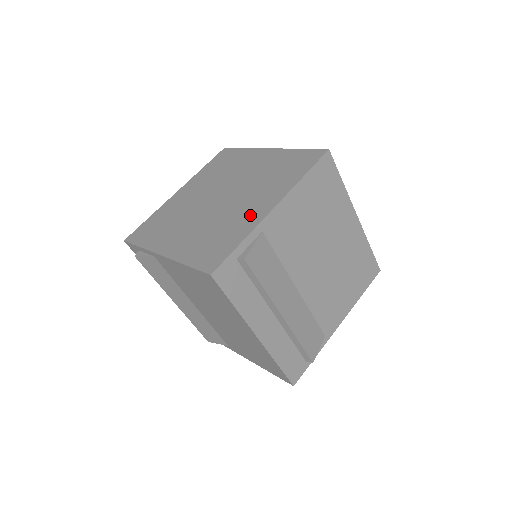
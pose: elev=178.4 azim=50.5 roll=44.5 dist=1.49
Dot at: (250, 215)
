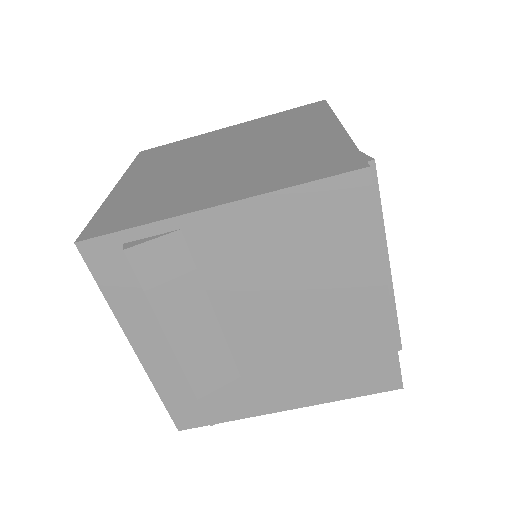
Dot at: (194, 198)
